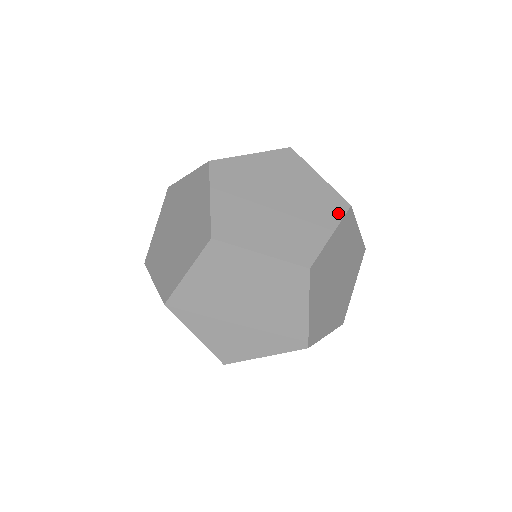
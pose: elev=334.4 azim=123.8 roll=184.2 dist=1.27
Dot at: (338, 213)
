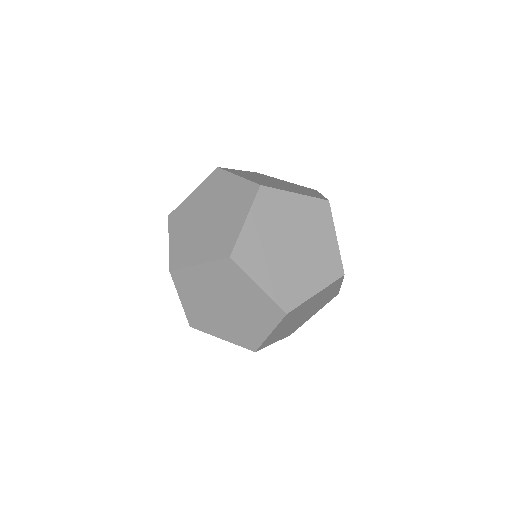
Dot at: (250, 198)
